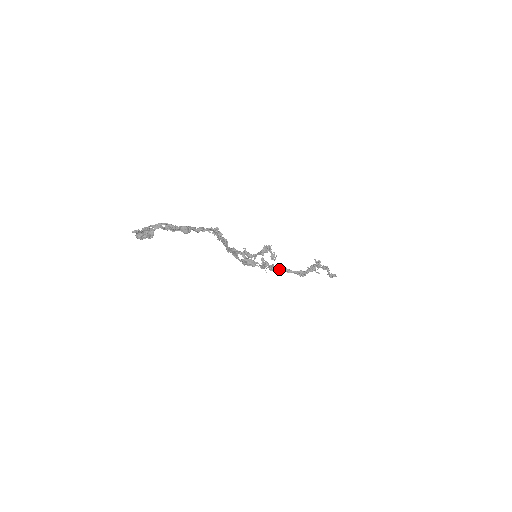
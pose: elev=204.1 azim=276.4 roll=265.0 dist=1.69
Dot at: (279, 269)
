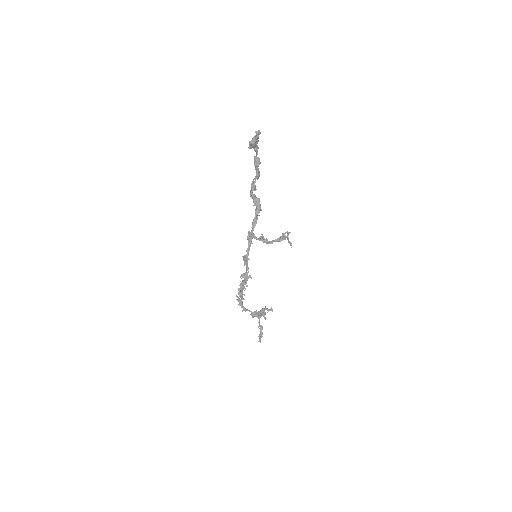
Dot at: occluded
